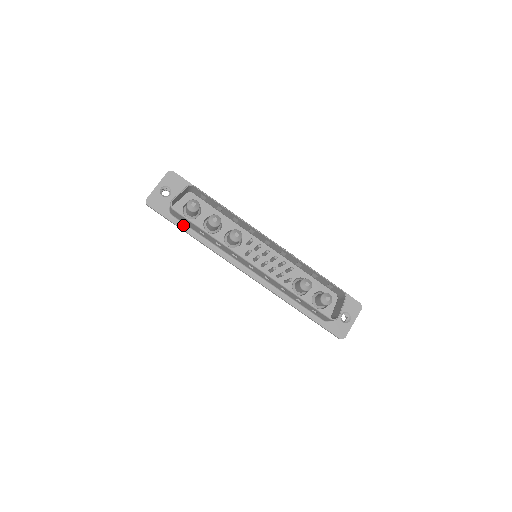
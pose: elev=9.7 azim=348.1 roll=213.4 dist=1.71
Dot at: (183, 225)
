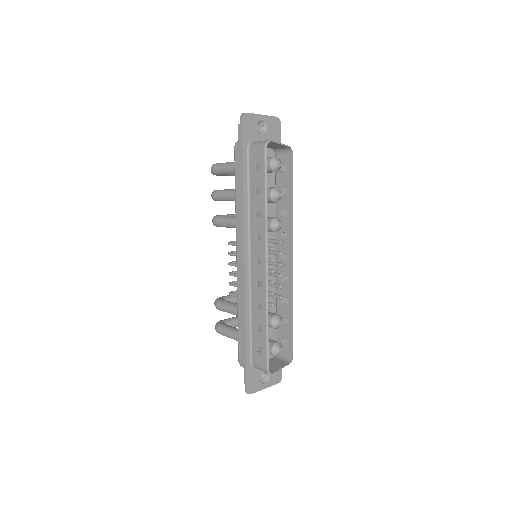
Dot at: (247, 167)
